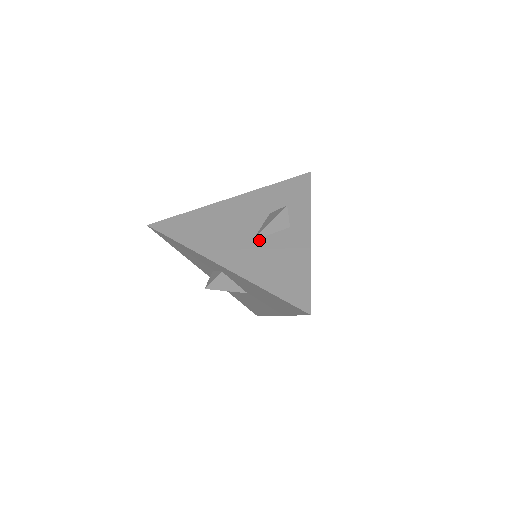
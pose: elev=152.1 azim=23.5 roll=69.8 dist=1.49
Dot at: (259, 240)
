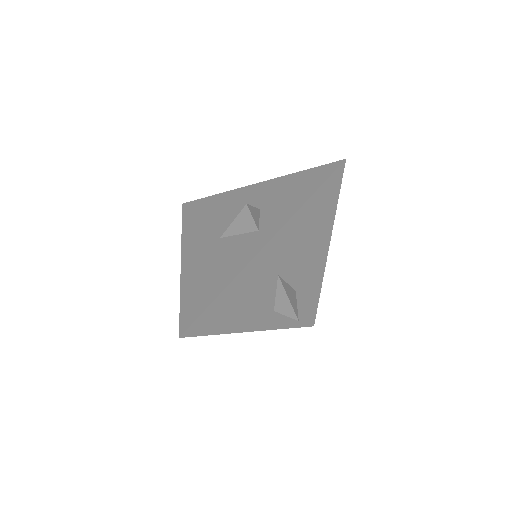
Dot at: (224, 239)
